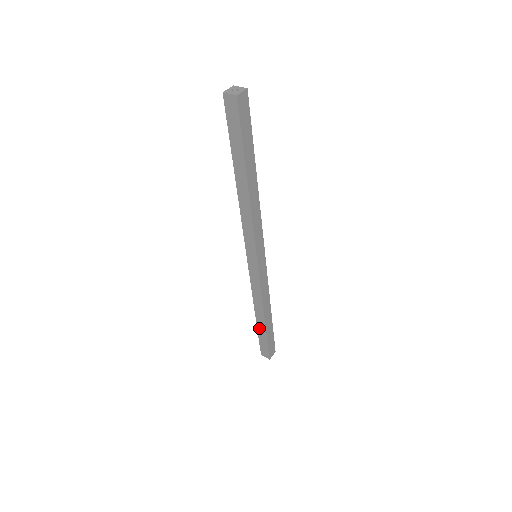
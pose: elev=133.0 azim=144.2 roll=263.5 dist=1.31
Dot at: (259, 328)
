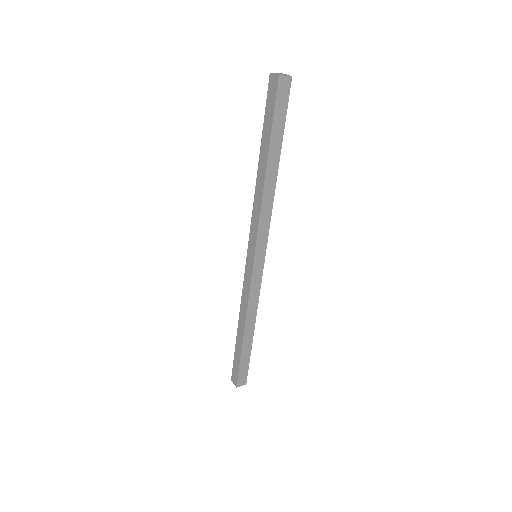
Dot at: (237, 344)
